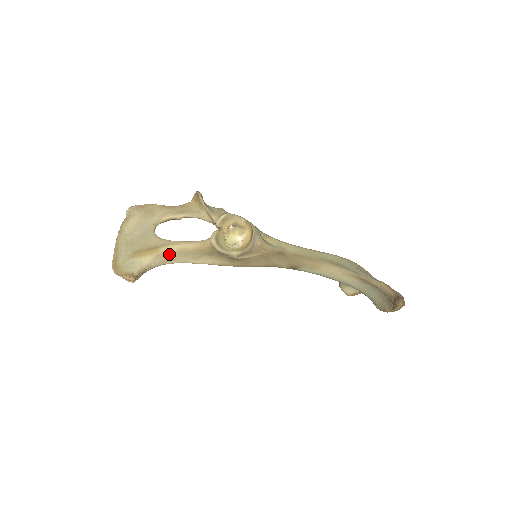
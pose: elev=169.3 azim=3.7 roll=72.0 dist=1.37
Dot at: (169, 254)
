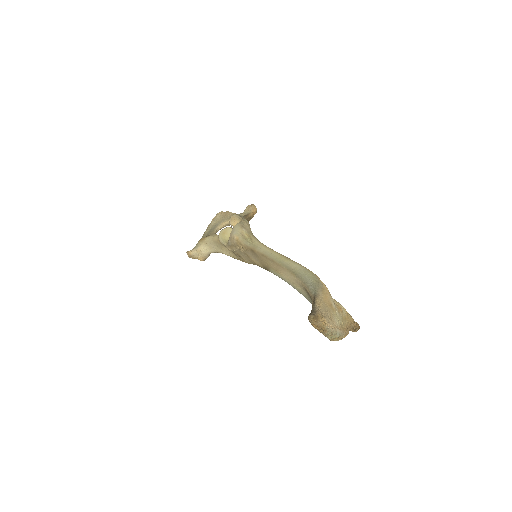
Dot at: (210, 242)
